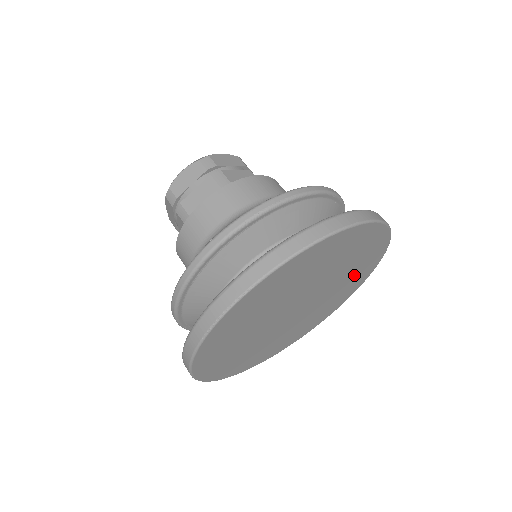
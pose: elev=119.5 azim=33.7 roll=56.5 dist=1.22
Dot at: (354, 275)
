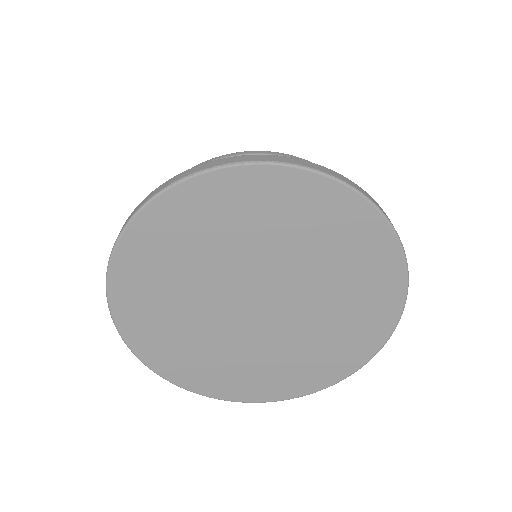
Dot at: (334, 343)
